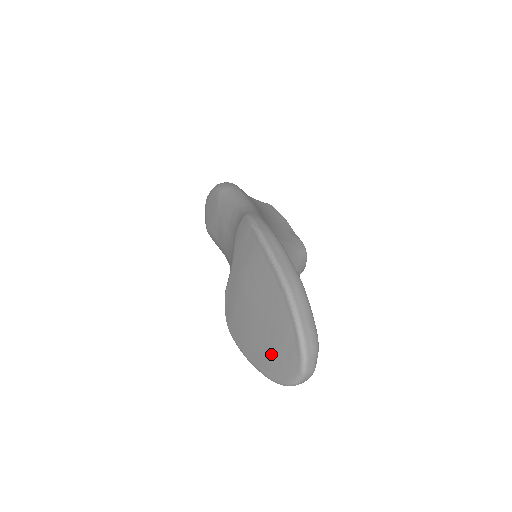
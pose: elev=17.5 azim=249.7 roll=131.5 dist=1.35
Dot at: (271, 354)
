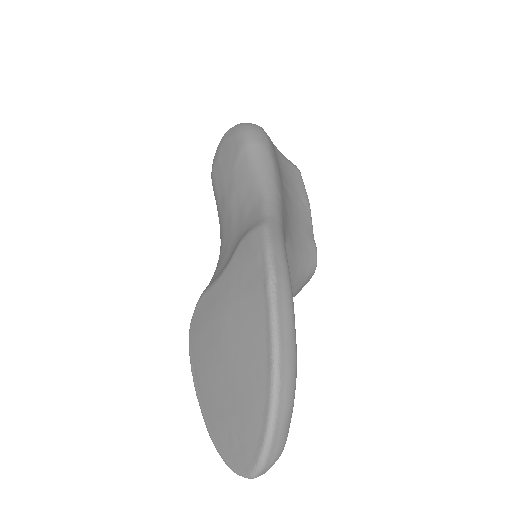
Dot at: (224, 423)
